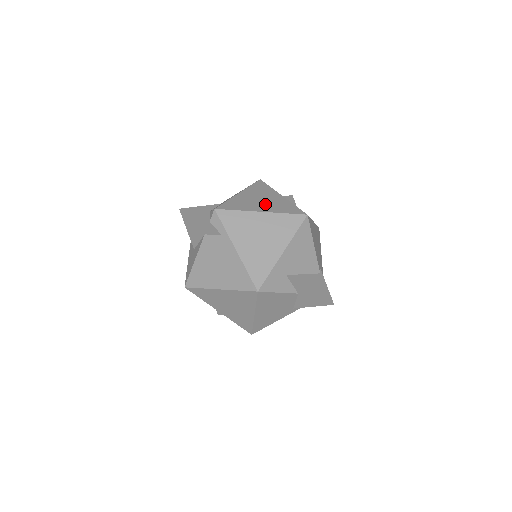
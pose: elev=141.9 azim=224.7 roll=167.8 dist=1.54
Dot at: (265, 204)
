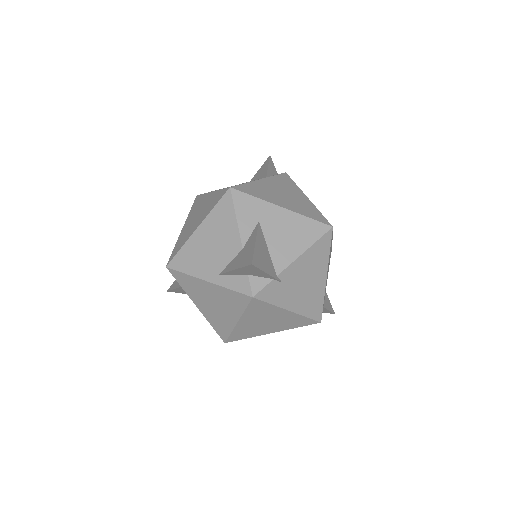
Dot at: occluded
